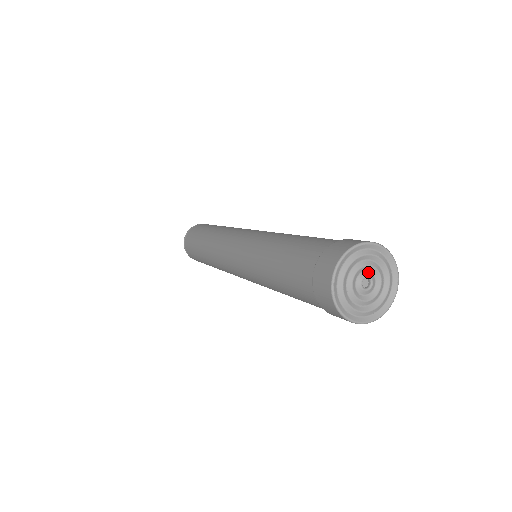
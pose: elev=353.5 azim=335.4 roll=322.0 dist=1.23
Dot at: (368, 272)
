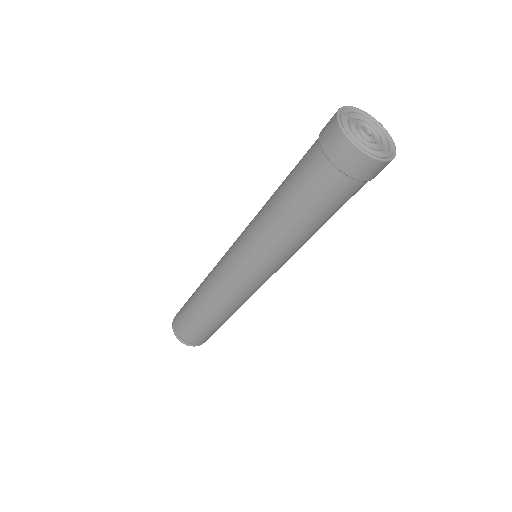
Dot at: (367, 128)
